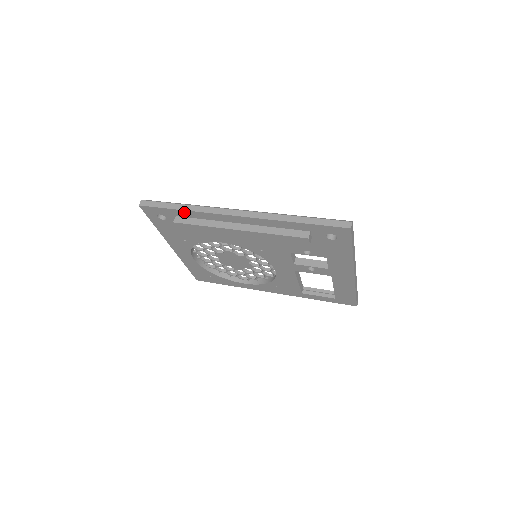
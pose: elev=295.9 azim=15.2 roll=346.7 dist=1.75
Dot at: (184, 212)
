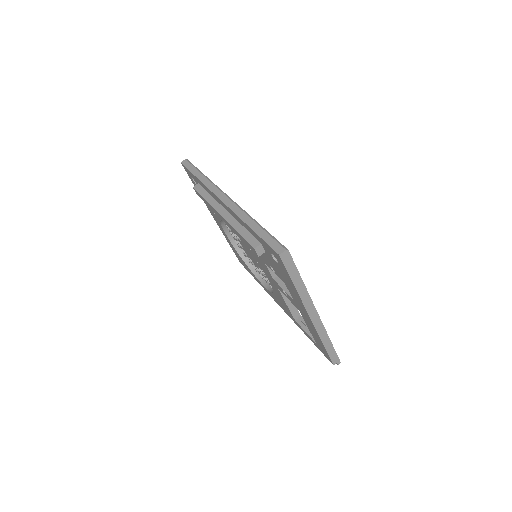
Dot at: occluded
